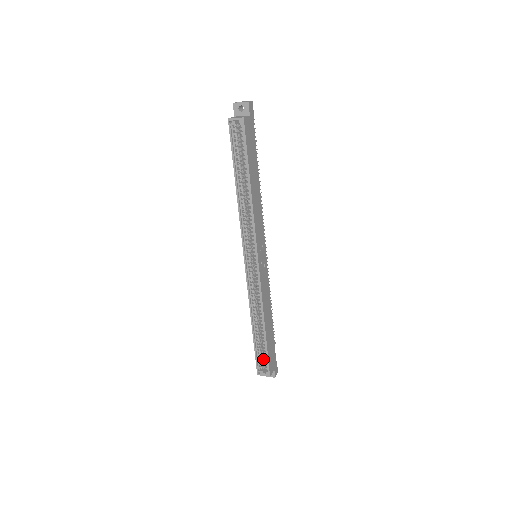
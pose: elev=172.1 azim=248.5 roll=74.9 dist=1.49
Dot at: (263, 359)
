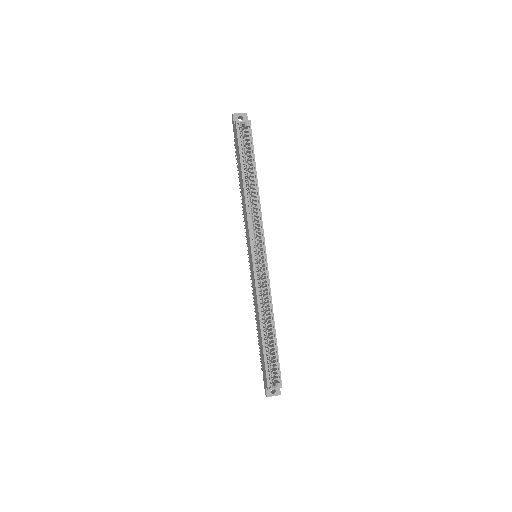
Dot at: occluded
